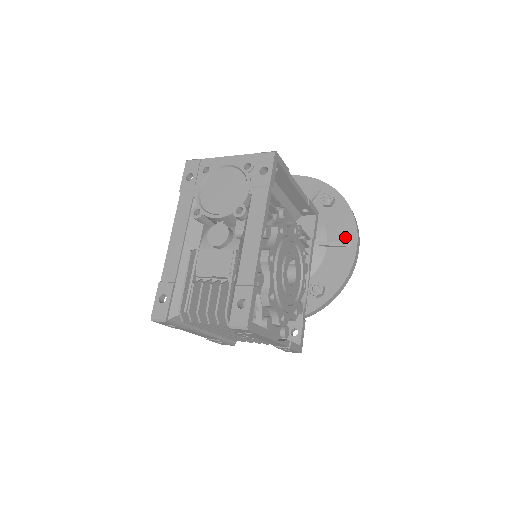
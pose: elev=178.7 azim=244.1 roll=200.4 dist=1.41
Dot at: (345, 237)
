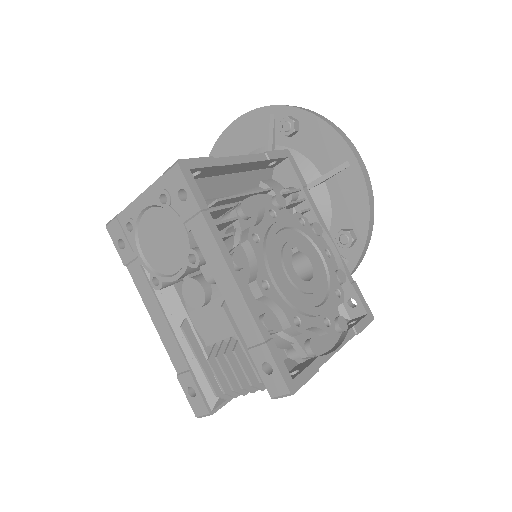
Dot at: (337, 158)
